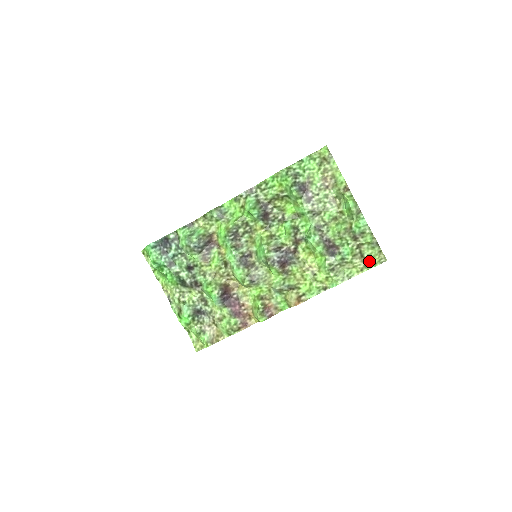
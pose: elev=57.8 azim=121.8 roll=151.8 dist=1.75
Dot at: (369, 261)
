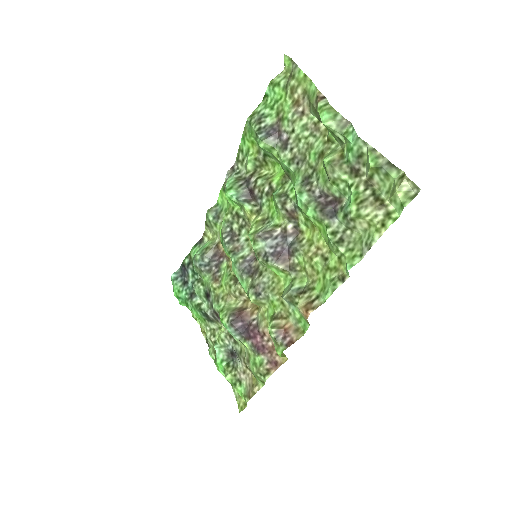
Dot at: (391, 203)
